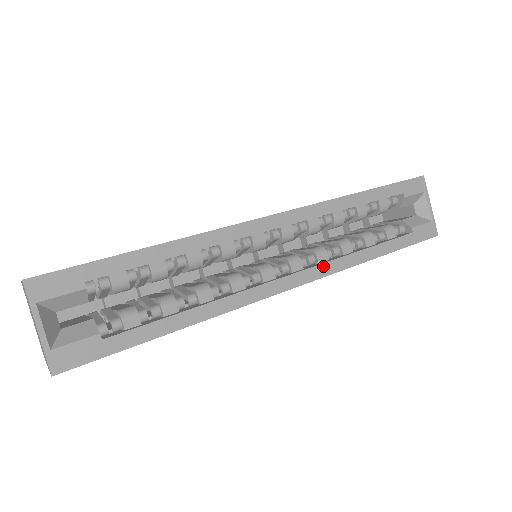
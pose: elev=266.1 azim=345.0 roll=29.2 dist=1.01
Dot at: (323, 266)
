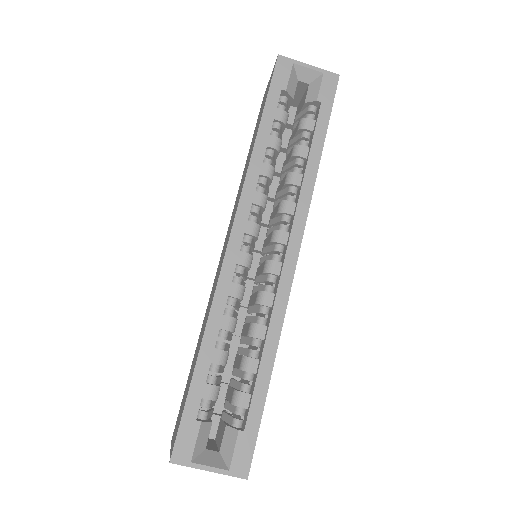
Dot at: (297, 215)
